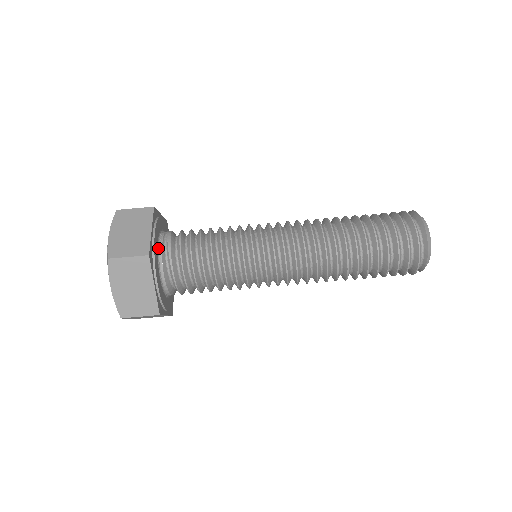
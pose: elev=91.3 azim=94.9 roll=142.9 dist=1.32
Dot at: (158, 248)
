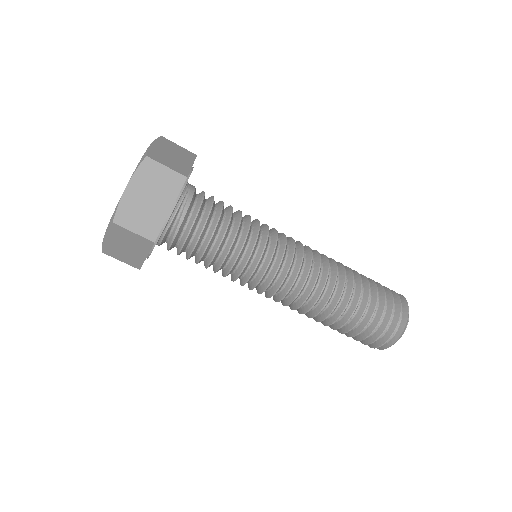
Dot at: (169, 219)
